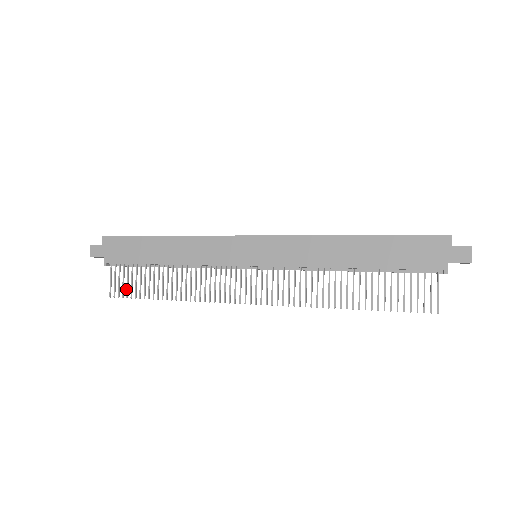
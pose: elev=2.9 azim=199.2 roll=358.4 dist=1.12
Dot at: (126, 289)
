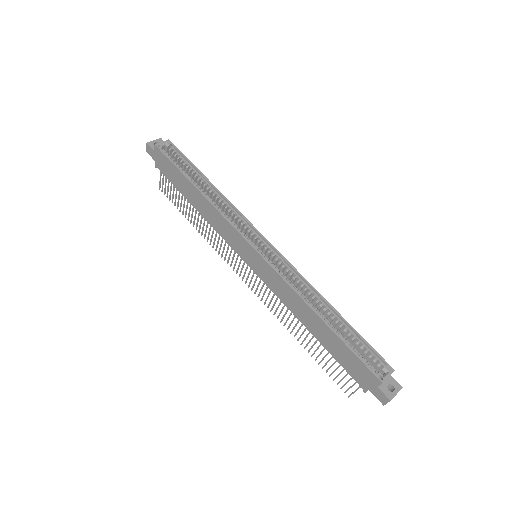
Dot at: (169, 195)
